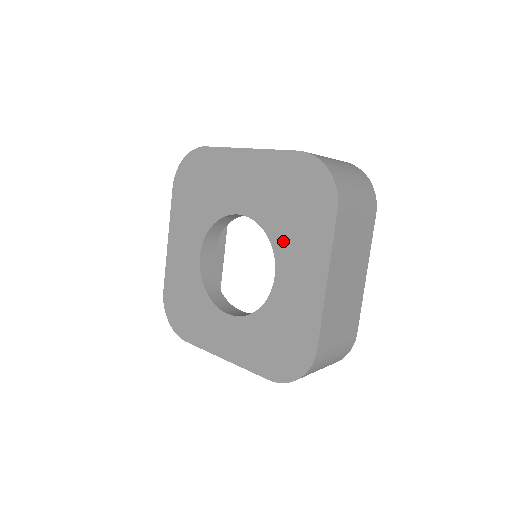
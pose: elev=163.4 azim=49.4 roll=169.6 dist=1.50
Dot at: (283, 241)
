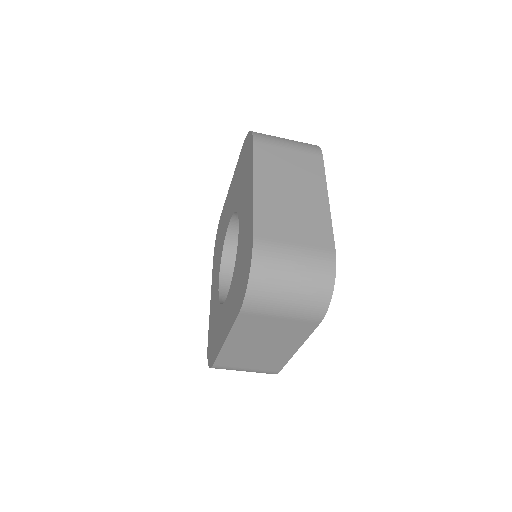
Dot at: (240, 201)
